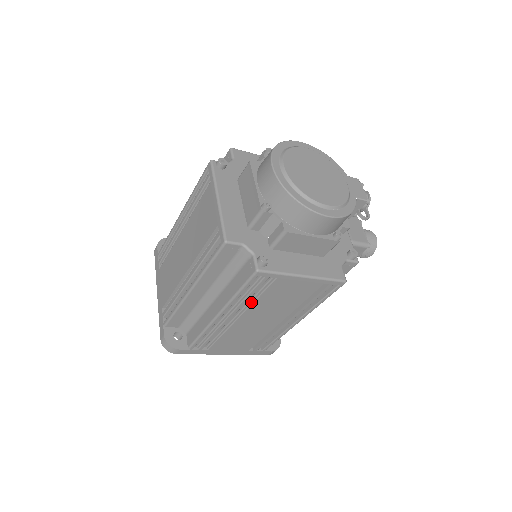
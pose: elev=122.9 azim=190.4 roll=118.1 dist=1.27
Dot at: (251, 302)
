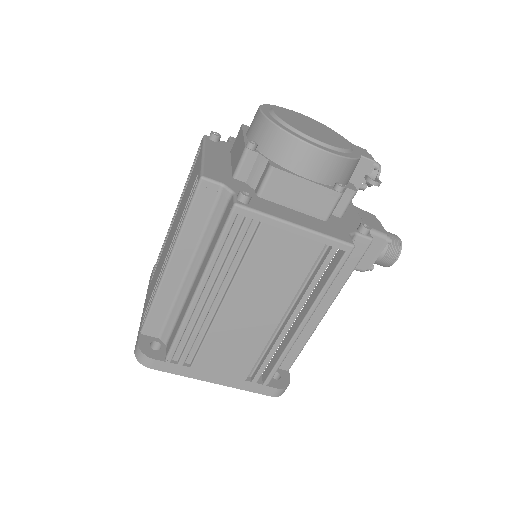
Dot at: (236, 271)
